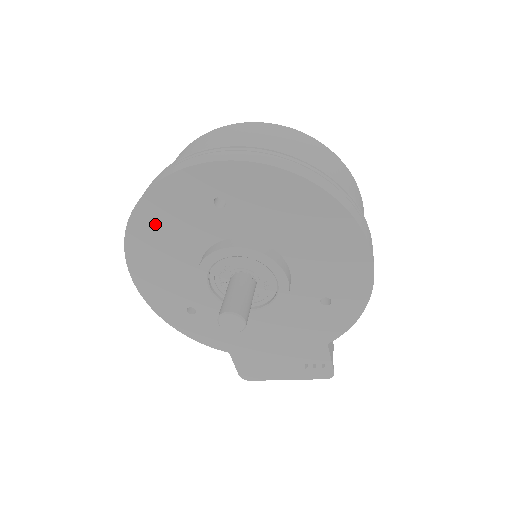
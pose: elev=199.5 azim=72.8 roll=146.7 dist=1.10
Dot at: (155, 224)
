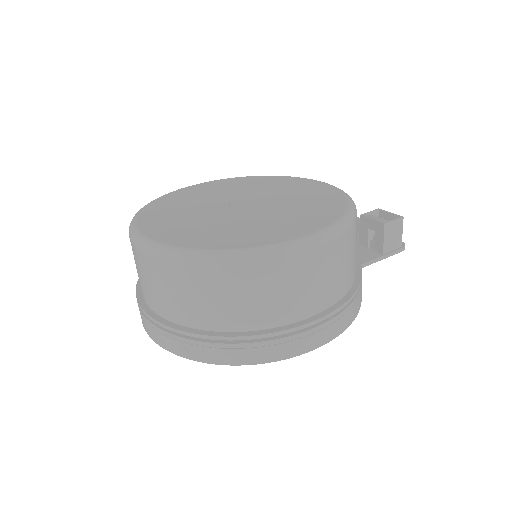
Dot at: occluded
